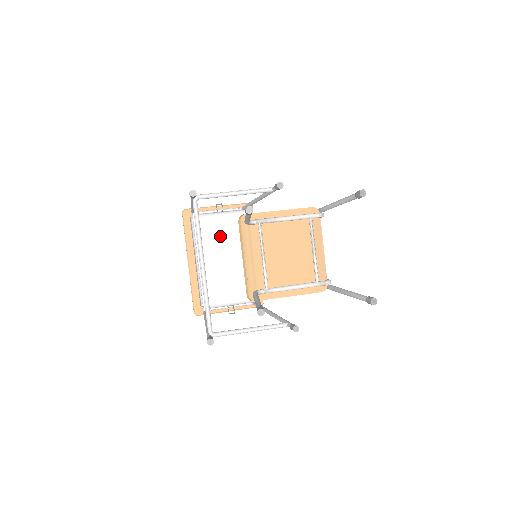
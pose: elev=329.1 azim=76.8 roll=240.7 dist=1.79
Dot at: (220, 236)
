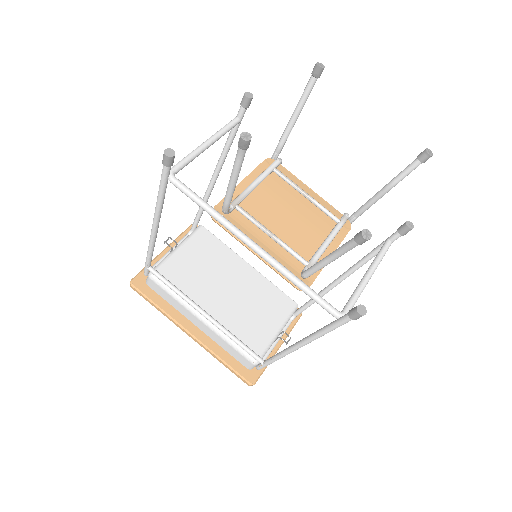
Dot at: (199, 271)
